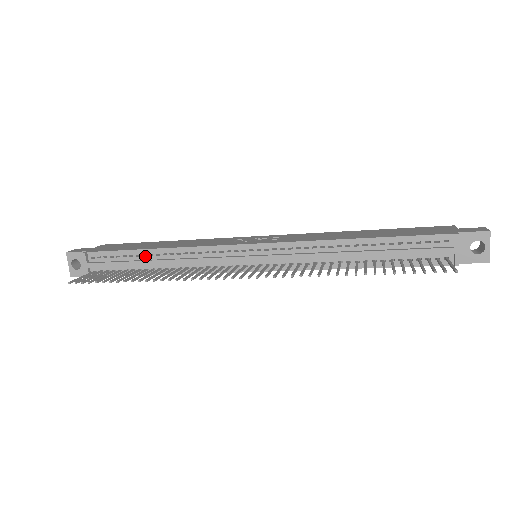
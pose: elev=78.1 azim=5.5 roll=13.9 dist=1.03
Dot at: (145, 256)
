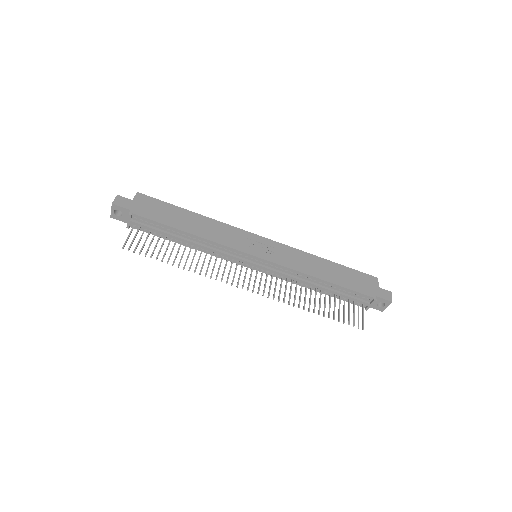
Dot at: (179, 233)
